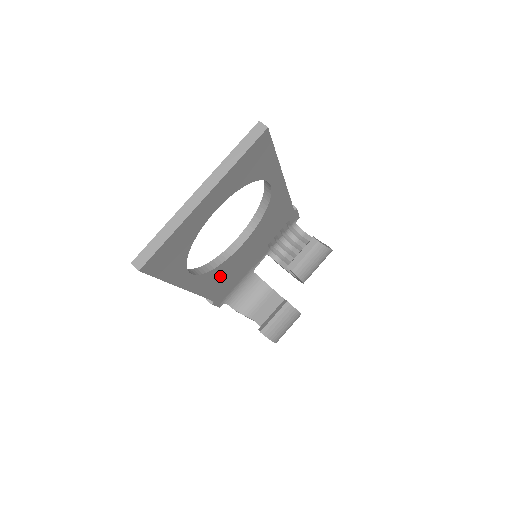
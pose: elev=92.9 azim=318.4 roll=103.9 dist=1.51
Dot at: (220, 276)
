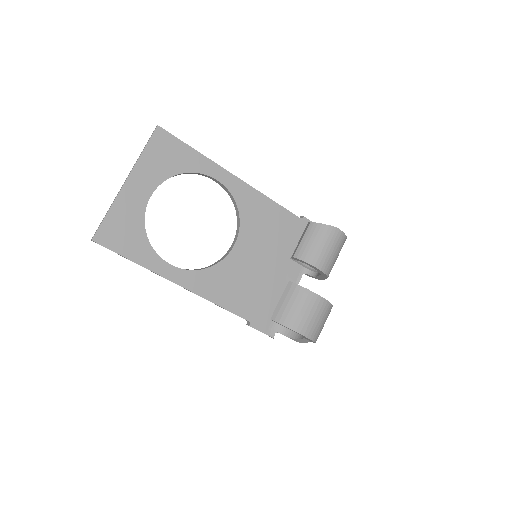
Dot at: (229, 283)
